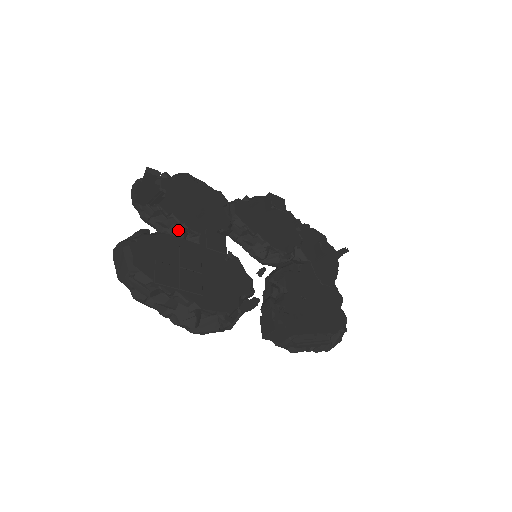
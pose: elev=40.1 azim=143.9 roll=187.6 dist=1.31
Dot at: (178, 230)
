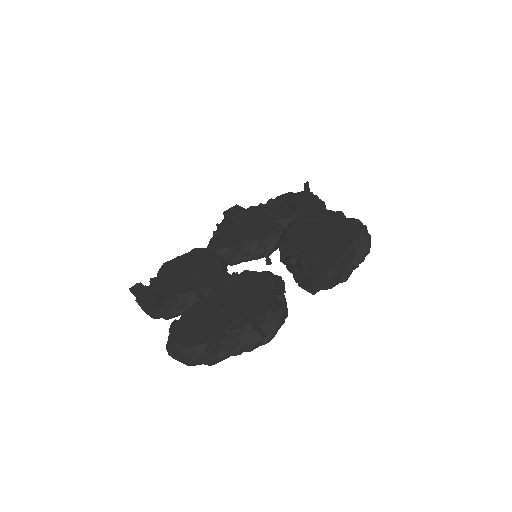
Dot at: (193, 299)
